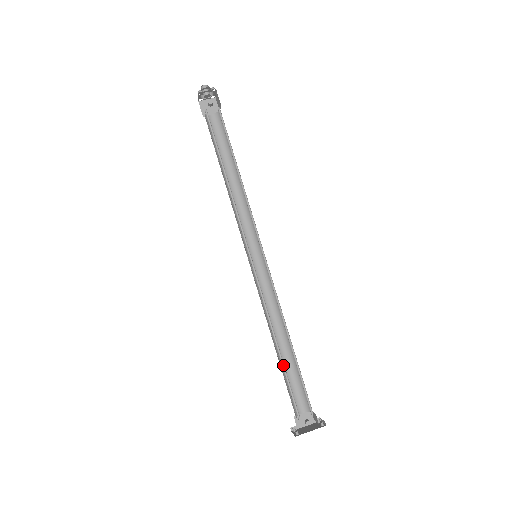
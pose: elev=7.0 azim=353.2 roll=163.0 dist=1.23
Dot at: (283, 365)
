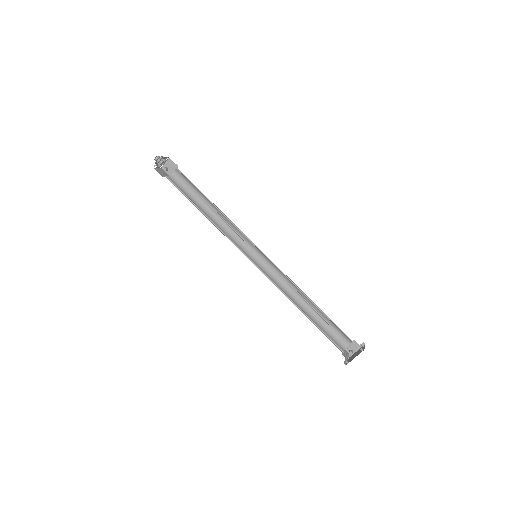
Dot at: (313, 322)
